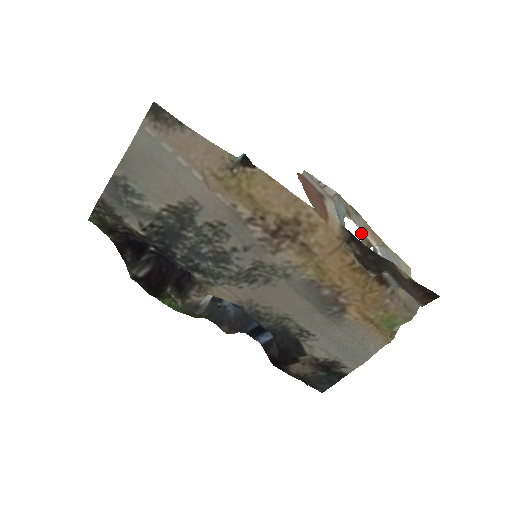
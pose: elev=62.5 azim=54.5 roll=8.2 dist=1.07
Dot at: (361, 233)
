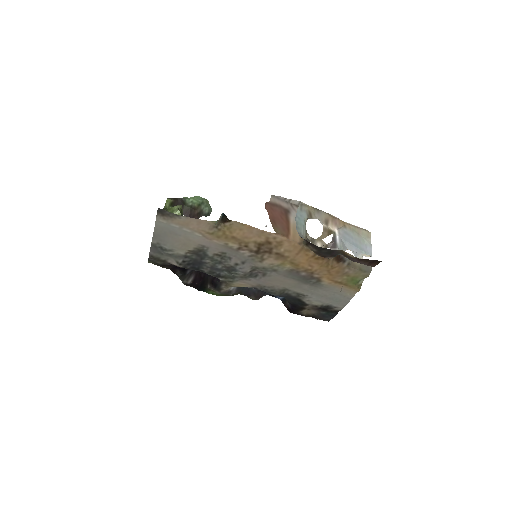
Dot at: (323, 225)
